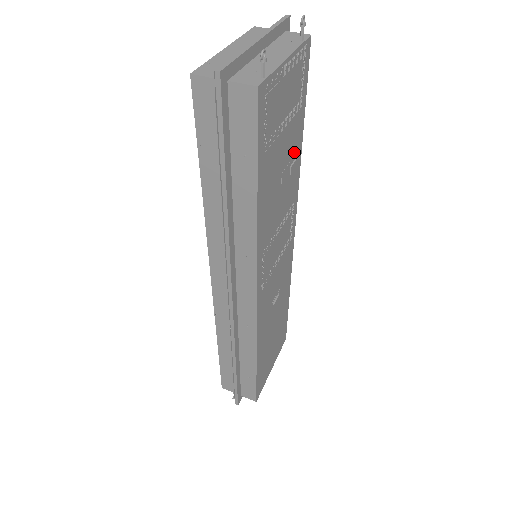
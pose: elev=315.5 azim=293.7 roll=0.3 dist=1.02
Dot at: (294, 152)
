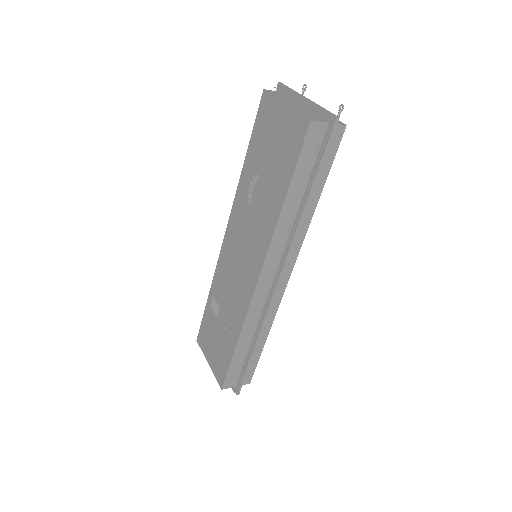
Dot at: occluded
